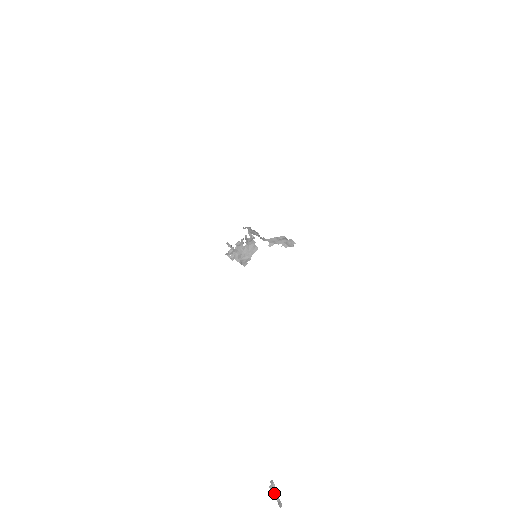
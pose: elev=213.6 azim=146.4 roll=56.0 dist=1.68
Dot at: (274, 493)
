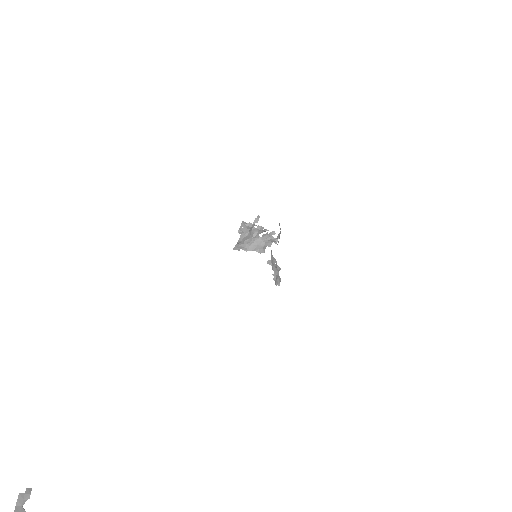
Dot at: (18, 508)
